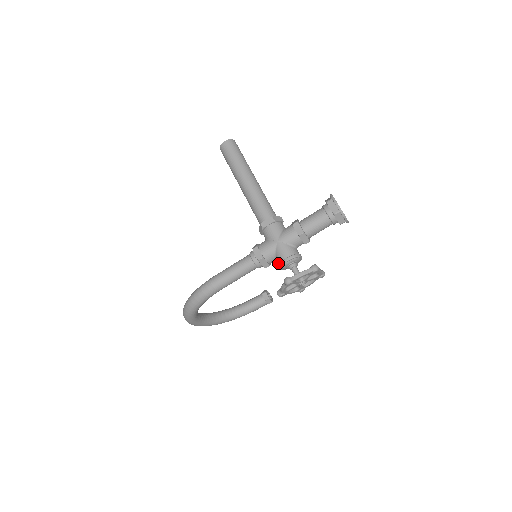
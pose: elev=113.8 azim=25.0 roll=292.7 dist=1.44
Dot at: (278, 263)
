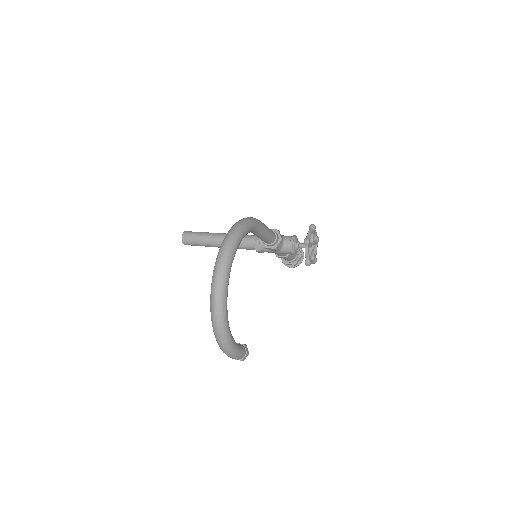
Dot at: (288, 241)
